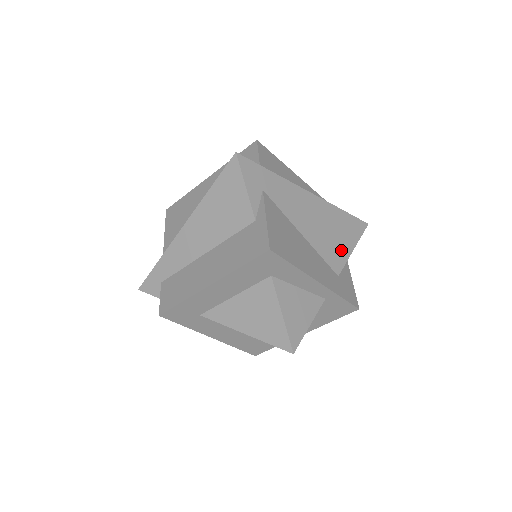
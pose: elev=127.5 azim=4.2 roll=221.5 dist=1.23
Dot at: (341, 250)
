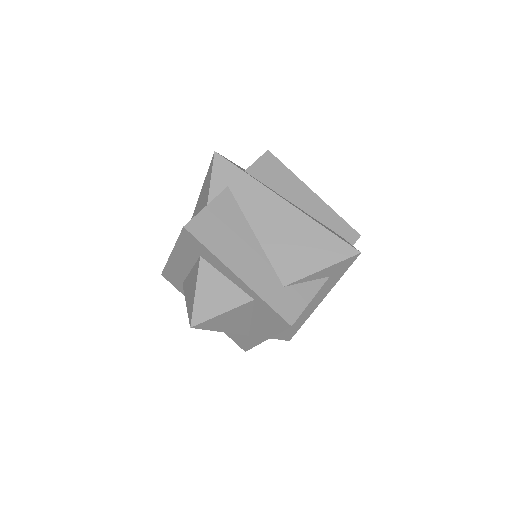
Dot at: (302, 264)
